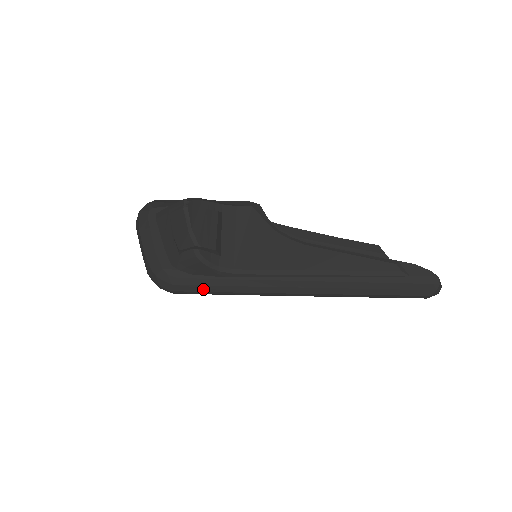
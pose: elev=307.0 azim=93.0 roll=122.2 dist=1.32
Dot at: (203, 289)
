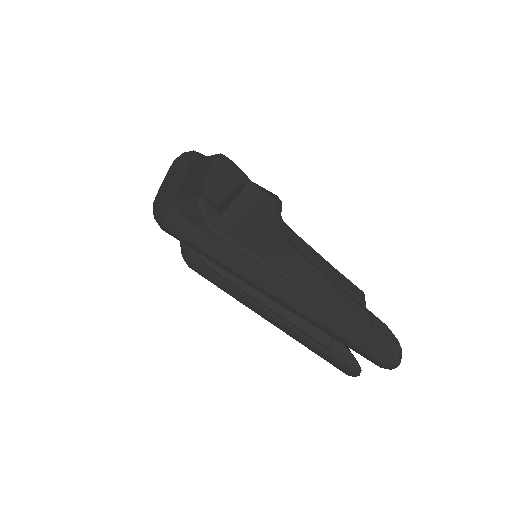
Dot at: (187, 237)
